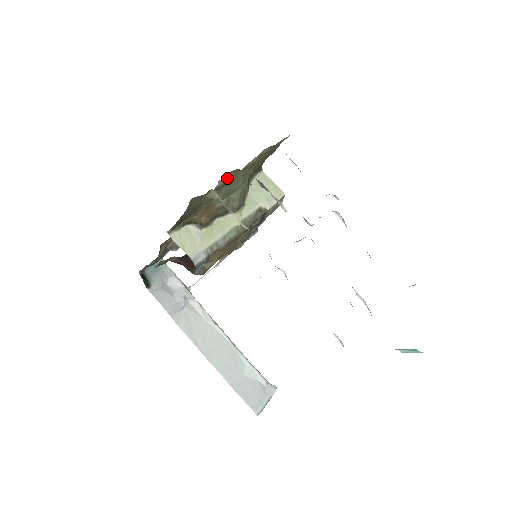
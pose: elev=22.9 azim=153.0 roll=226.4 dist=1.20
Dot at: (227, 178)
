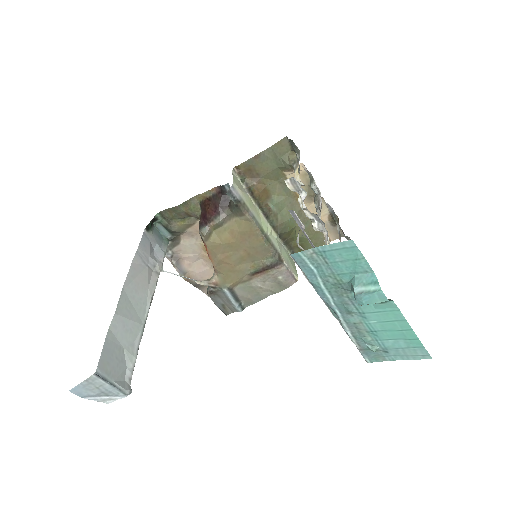
Dot at: occluded
